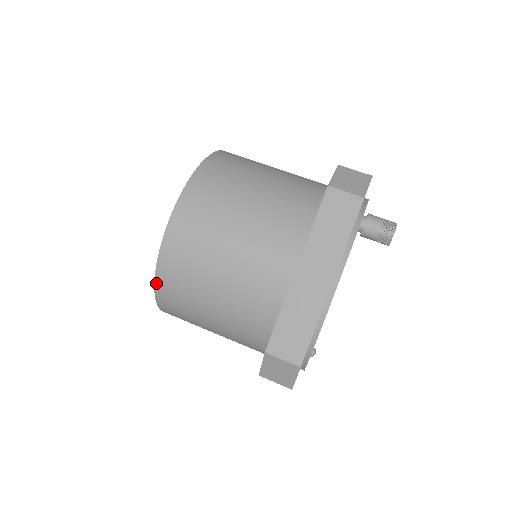
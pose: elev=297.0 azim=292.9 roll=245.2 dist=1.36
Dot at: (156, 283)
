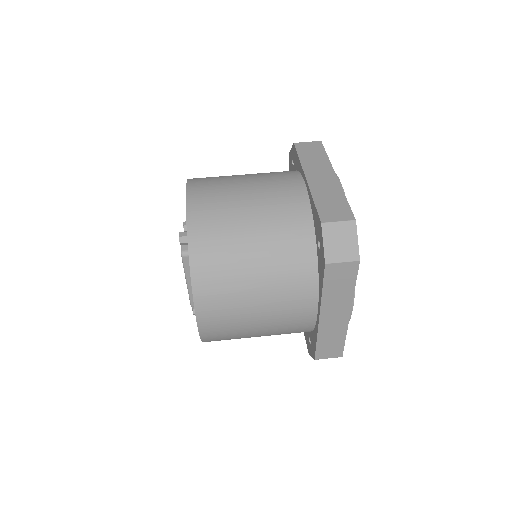
Dot at: (190, 247)
